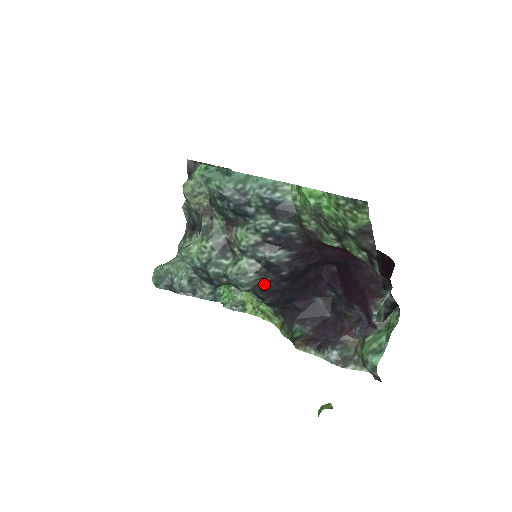
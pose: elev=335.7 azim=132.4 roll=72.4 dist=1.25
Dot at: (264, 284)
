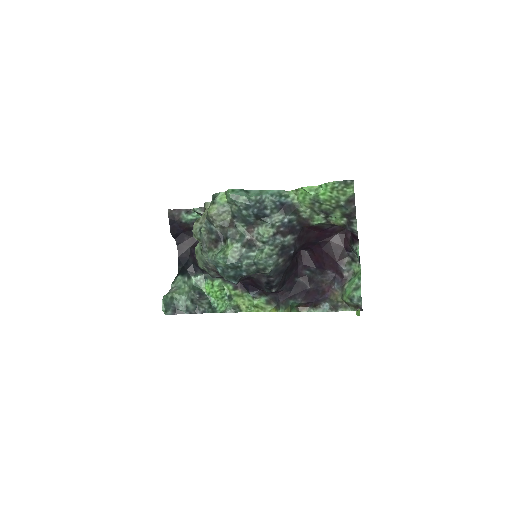
Dot at: (280, 264)
